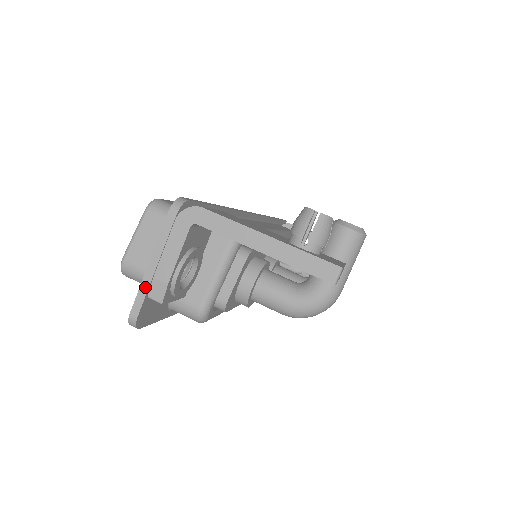
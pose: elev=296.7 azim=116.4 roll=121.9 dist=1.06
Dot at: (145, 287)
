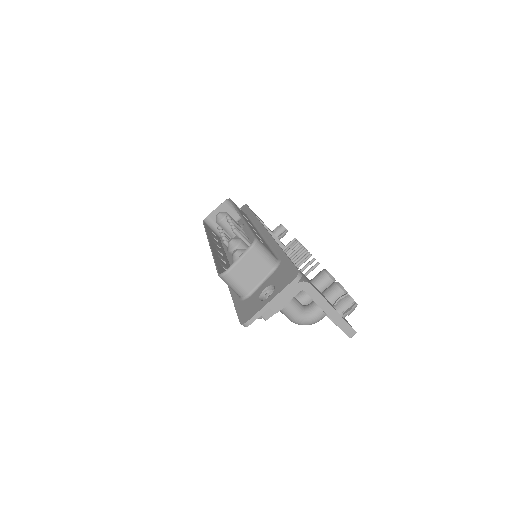
Dot at: (263, 311)
